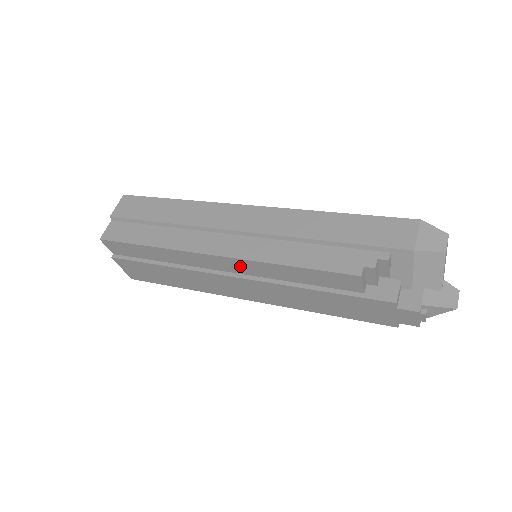
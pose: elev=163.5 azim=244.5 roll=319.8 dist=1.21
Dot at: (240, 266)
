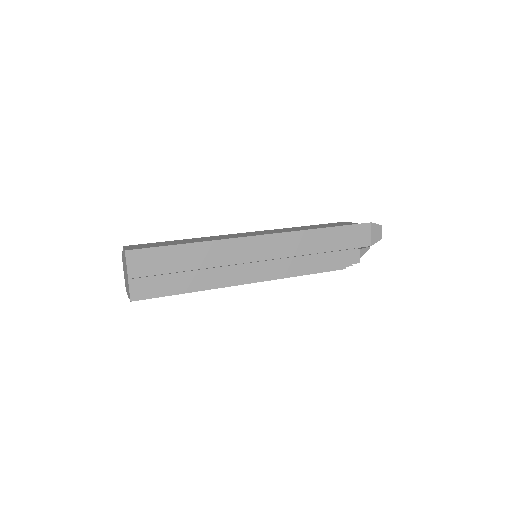
Dot at: occluded
